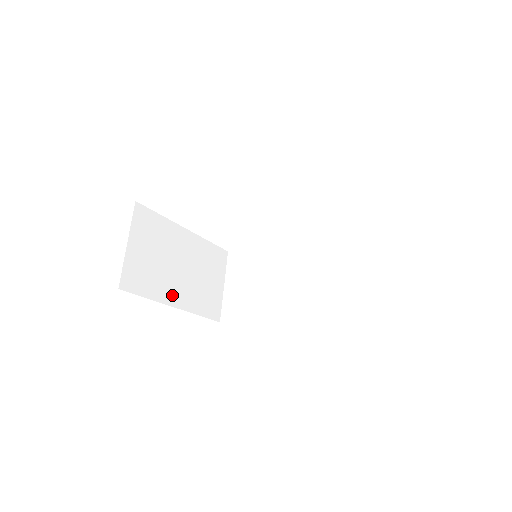
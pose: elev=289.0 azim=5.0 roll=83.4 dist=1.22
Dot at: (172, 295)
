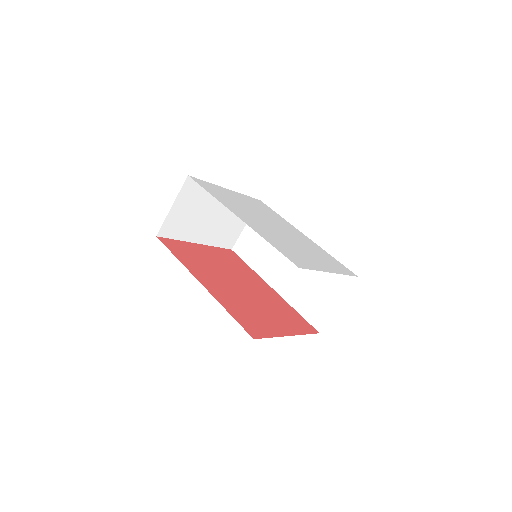
Dot at: (198, 236)
